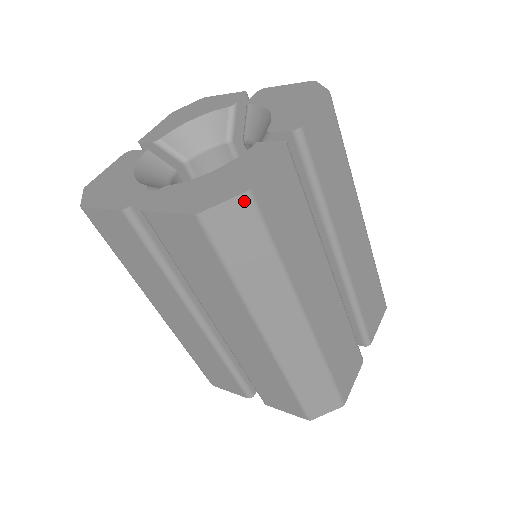
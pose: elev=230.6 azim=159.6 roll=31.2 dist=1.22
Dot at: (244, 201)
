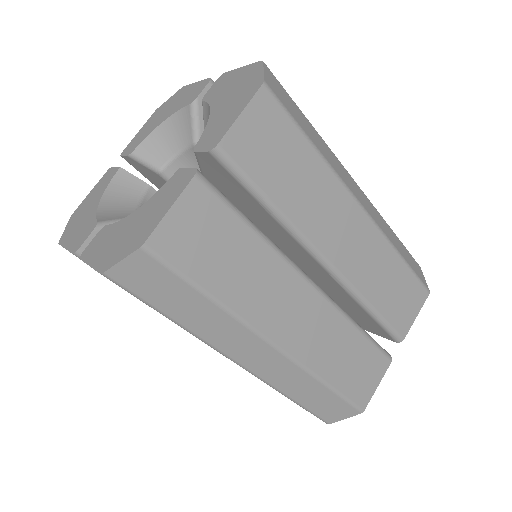
Dot at: (142, 256)
